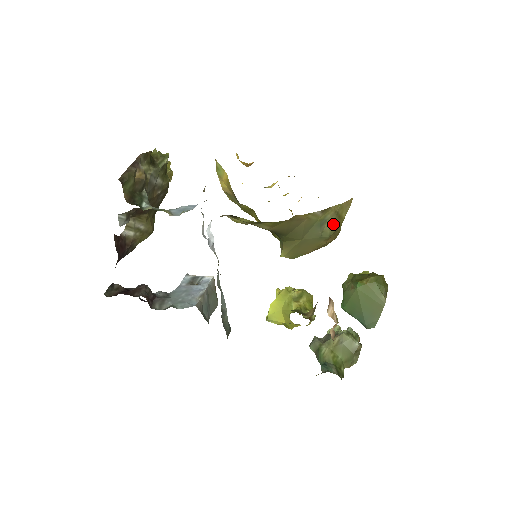
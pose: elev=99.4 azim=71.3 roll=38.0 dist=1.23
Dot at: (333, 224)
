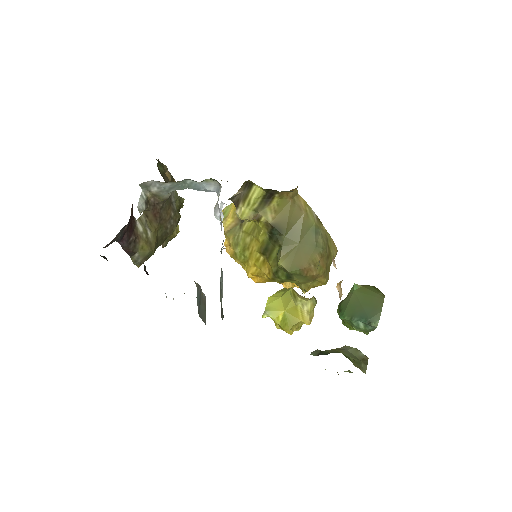
Dot at: (325, 243)
